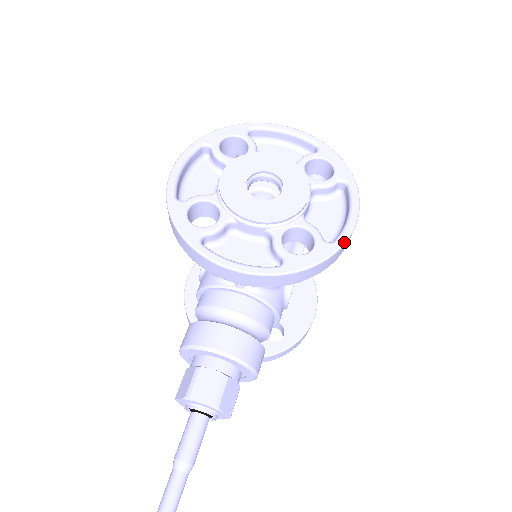
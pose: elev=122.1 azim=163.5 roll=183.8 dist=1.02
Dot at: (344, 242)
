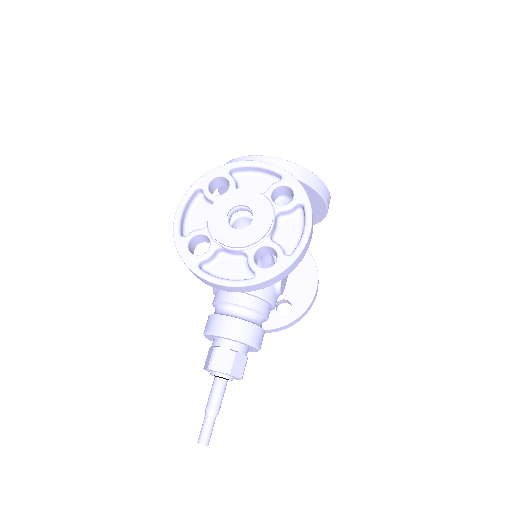
Dot at: (299, 254)
